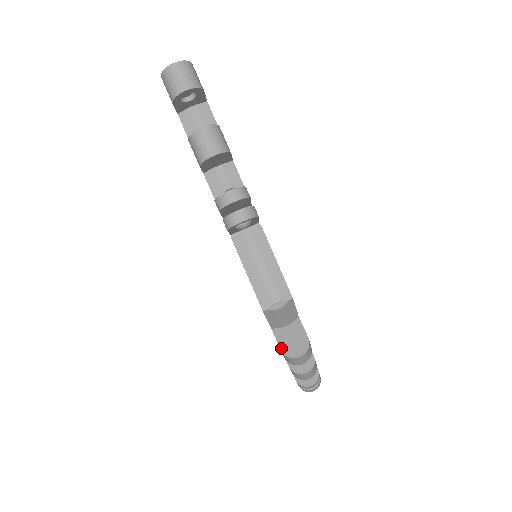
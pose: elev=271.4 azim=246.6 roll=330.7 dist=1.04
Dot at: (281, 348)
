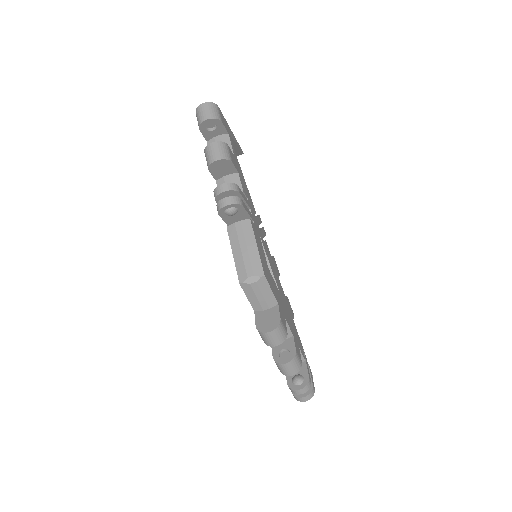
Dot at: (257, 325)
